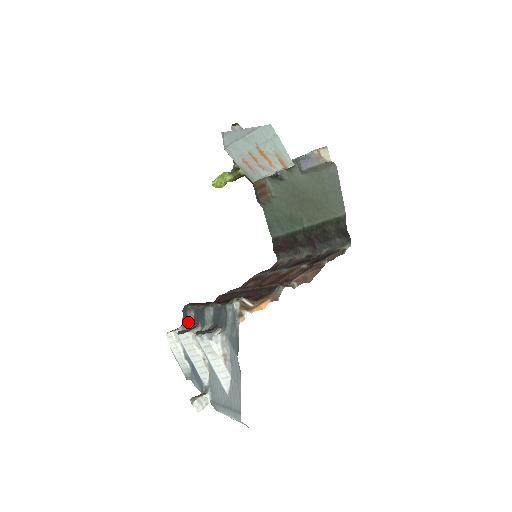
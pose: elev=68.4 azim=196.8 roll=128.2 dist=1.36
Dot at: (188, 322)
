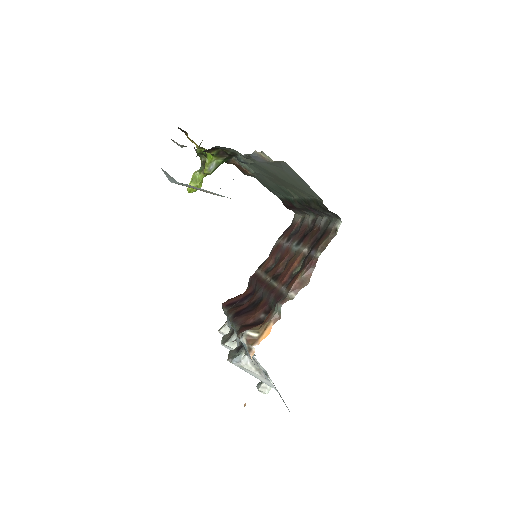
Dot at: occluded
